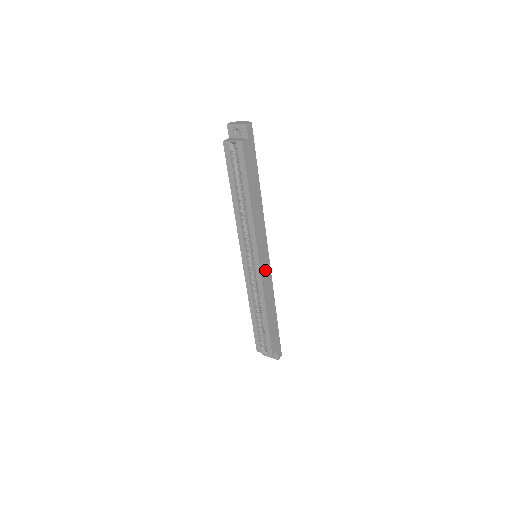
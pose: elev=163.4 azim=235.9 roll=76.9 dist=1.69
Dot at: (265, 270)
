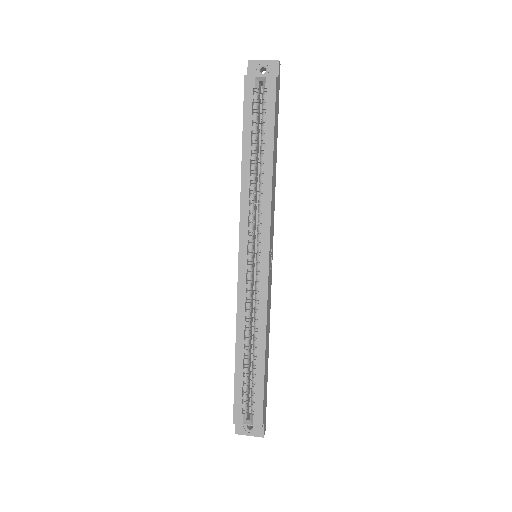
Dot at: (269, 276)
